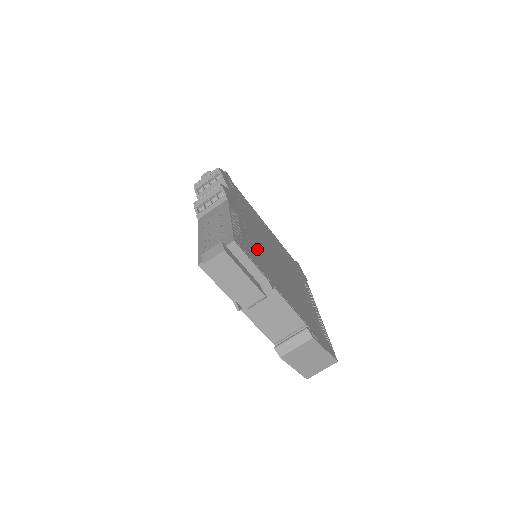
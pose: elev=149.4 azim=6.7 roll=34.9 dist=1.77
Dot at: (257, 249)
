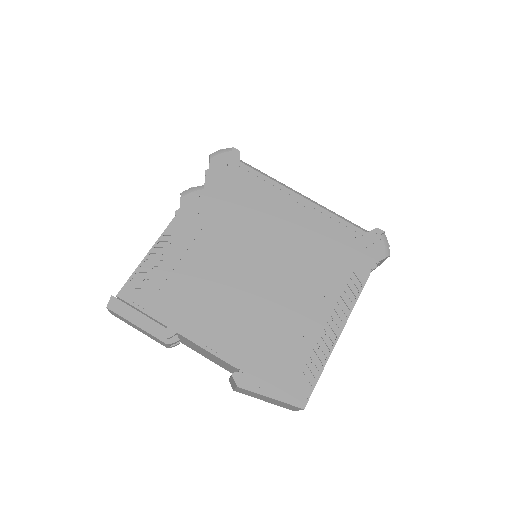
Dot at: (190, 278)
